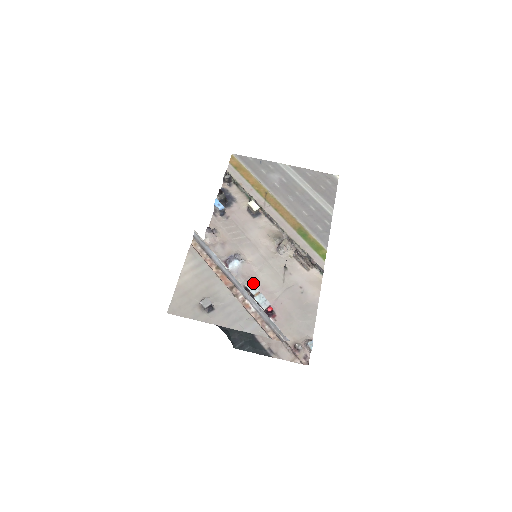
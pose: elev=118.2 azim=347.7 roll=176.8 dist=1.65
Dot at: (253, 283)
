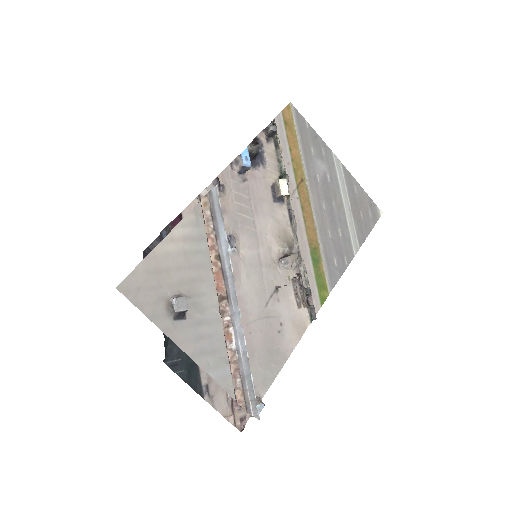
Dot at: occluded
